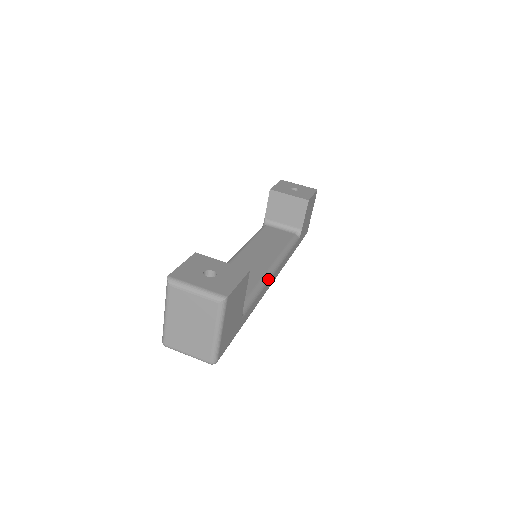
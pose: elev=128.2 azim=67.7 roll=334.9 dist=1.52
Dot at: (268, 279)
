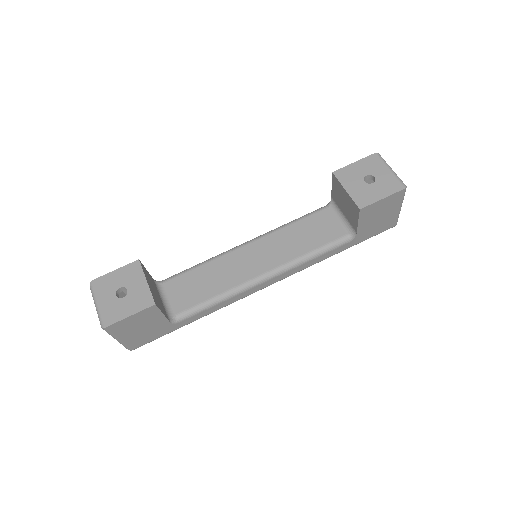
Dot at: (244, 289)
